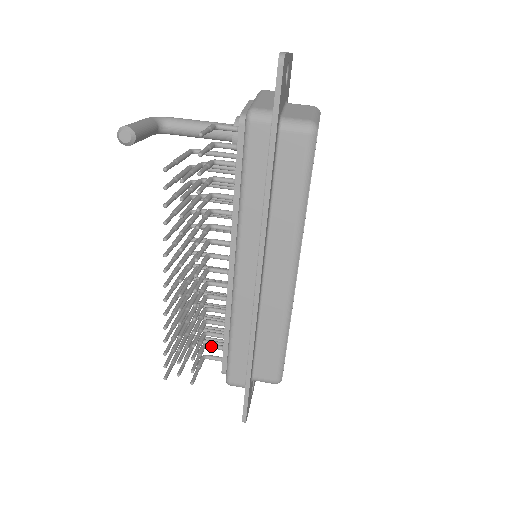
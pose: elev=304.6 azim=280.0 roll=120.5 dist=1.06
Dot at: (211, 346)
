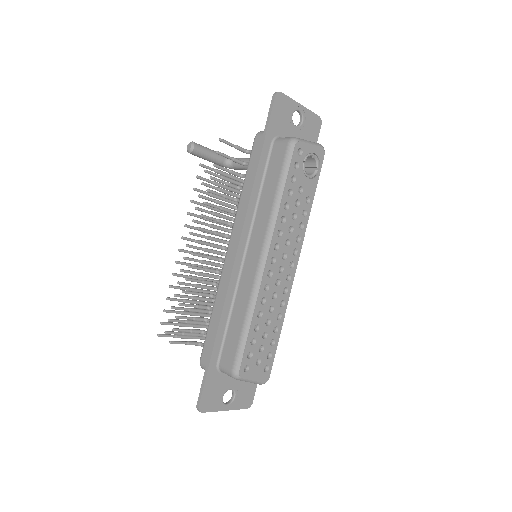
Dot at: (206, 332)
